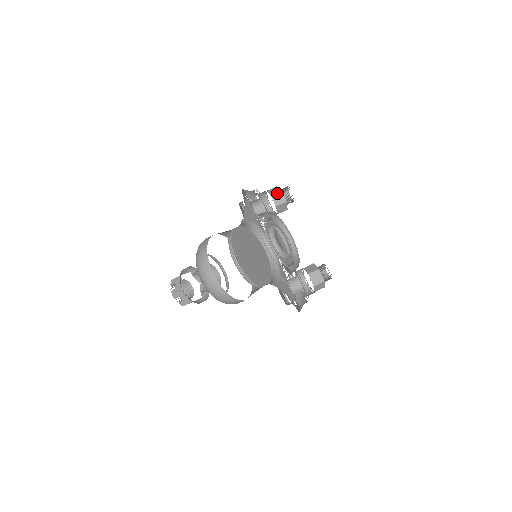
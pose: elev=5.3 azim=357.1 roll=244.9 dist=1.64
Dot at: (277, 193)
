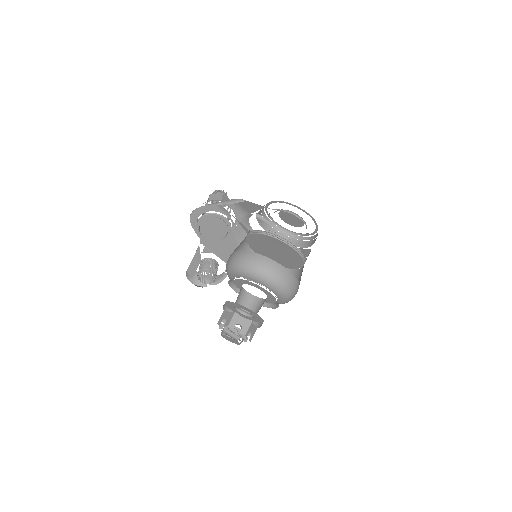
Dot at: (223, 197)
